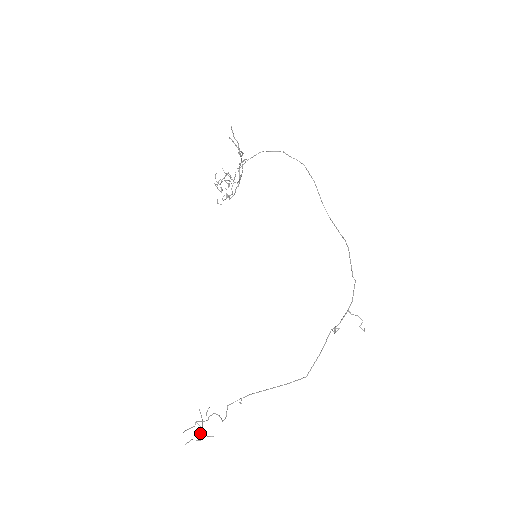
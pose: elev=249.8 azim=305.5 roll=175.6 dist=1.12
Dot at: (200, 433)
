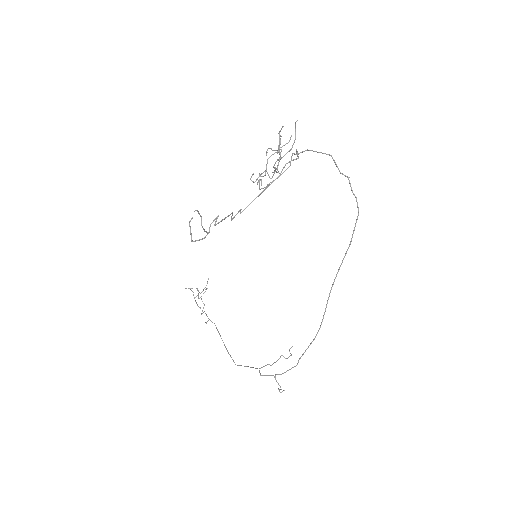
Dot at: occluded
